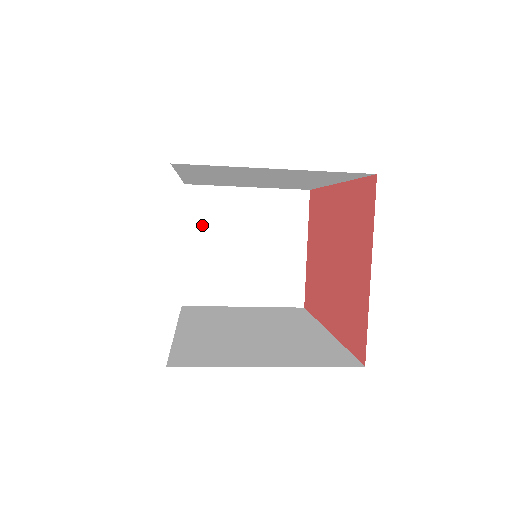
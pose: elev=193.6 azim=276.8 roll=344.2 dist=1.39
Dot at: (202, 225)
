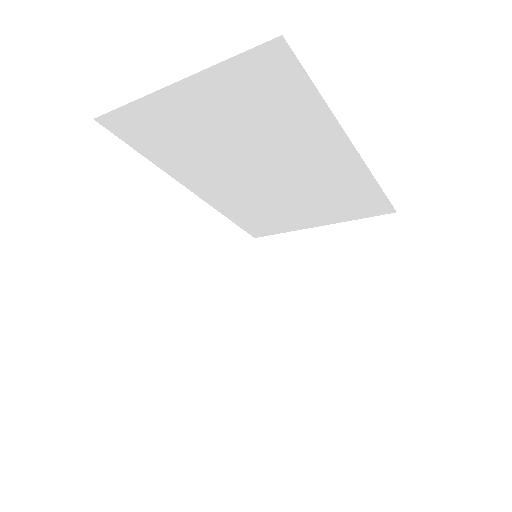
Dot at: (269, 278)
